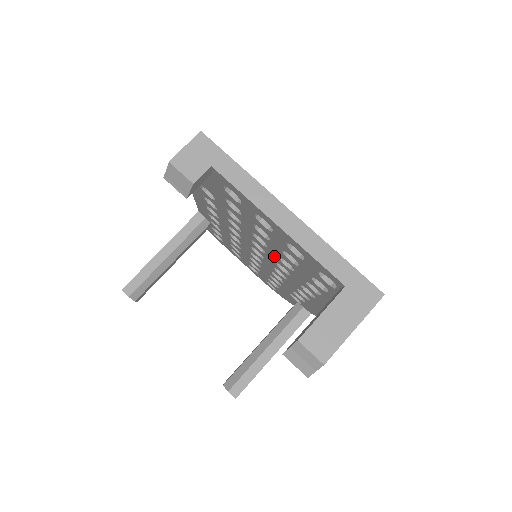
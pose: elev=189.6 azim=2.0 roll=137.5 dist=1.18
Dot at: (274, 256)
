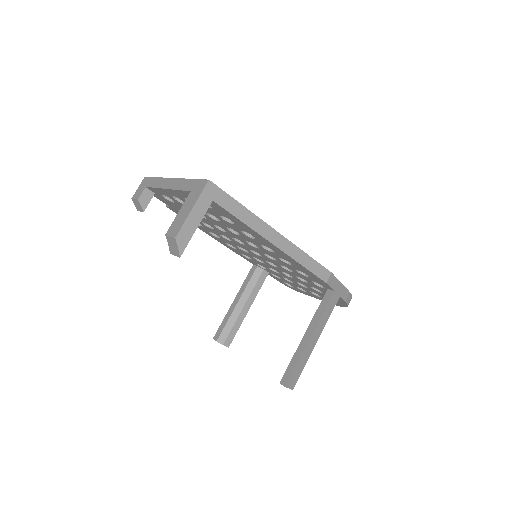
Dot at: (234, 235)
